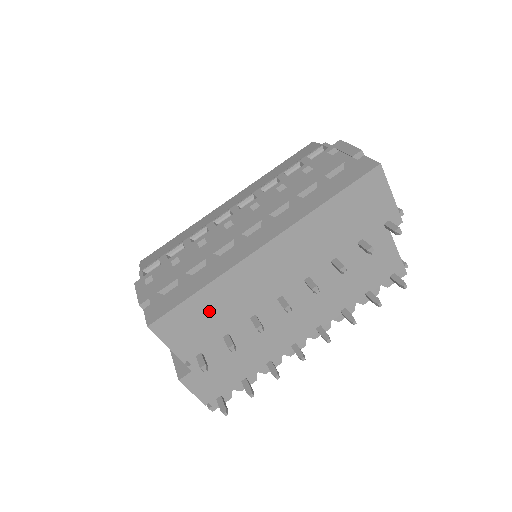
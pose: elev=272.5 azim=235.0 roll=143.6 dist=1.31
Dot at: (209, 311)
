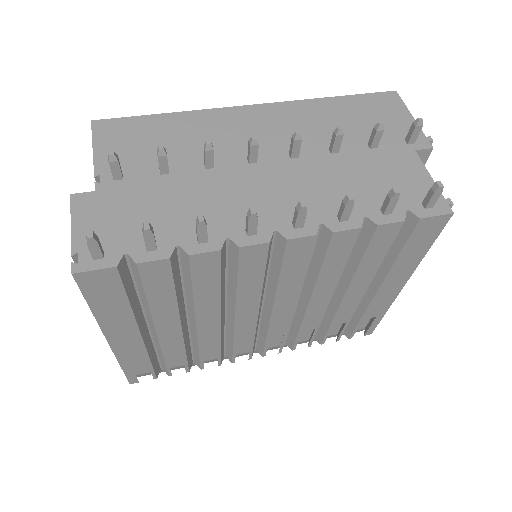
Dot at: (162, 136)
